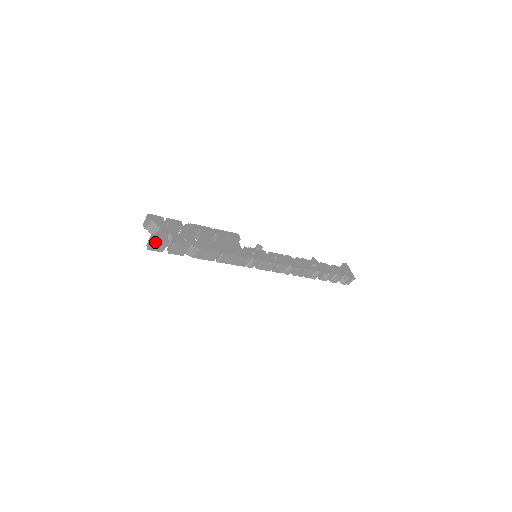
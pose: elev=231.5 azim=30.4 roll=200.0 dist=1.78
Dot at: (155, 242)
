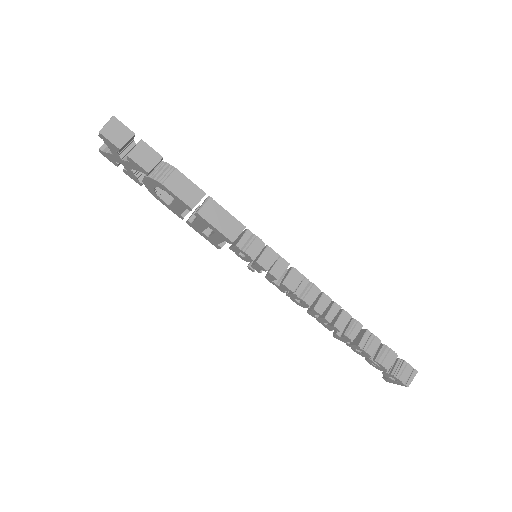
Dot at: (115, 122)
